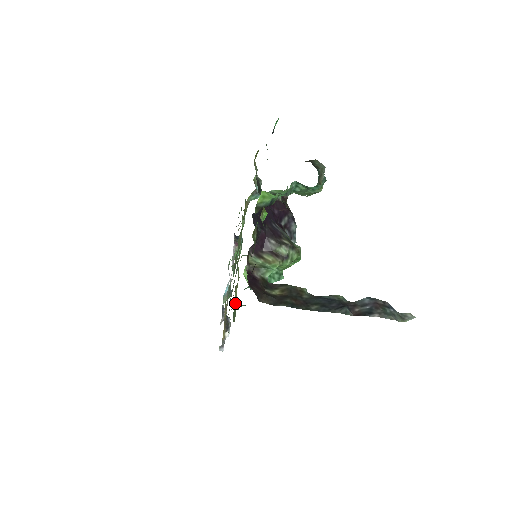
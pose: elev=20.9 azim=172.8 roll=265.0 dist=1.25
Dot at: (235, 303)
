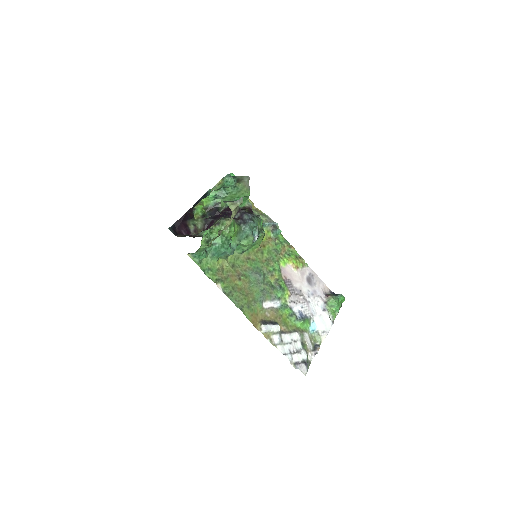
Dot at: (215, 271)
